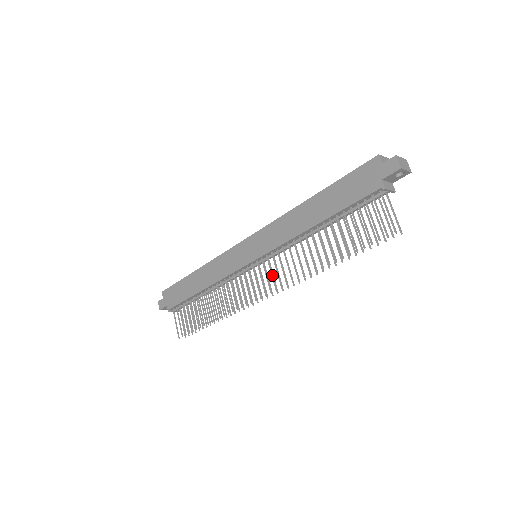
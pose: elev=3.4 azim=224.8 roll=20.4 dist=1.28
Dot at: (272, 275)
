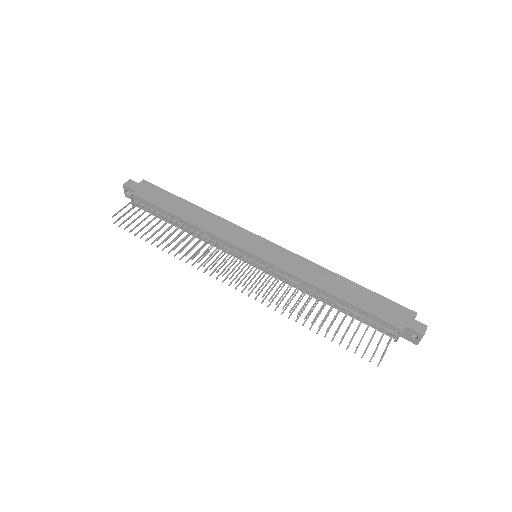
Dot at: occluded
